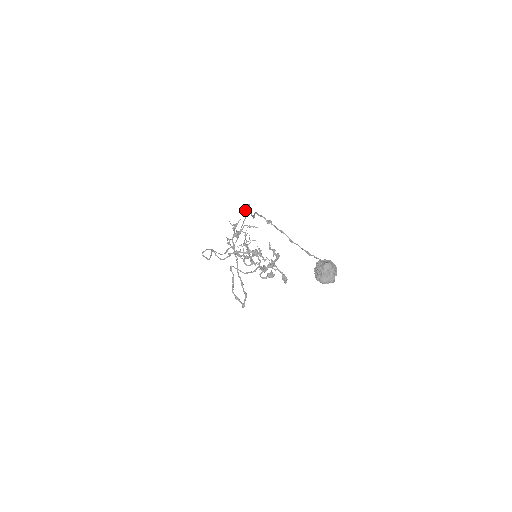
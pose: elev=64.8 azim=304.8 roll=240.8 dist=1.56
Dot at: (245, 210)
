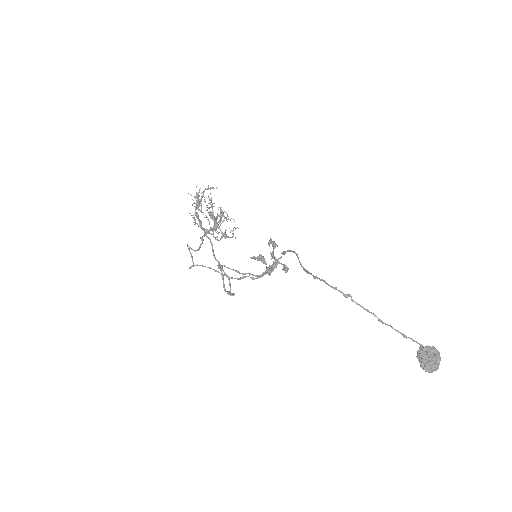
Dot at: (284, 253)
